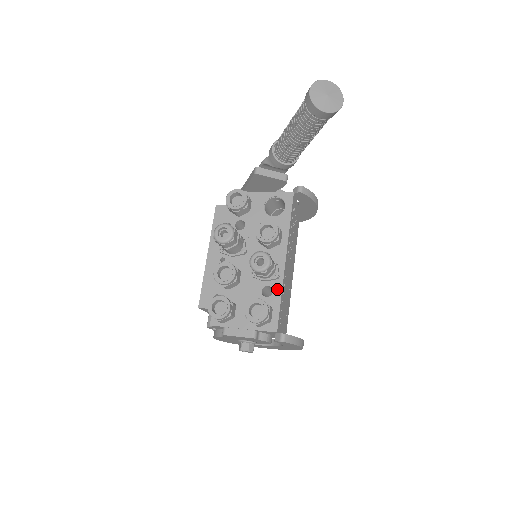
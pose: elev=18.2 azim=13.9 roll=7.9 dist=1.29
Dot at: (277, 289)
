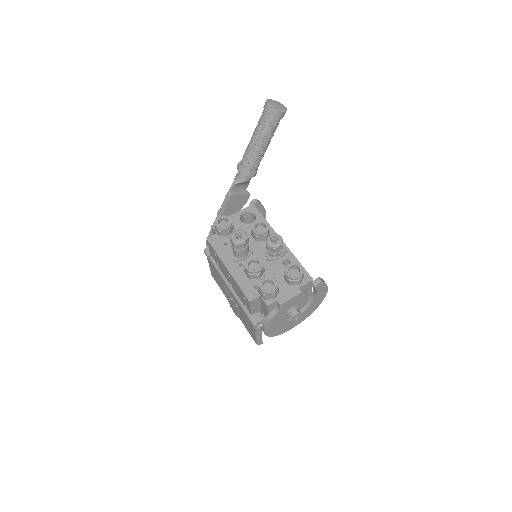
Dot at: (291, 258)
